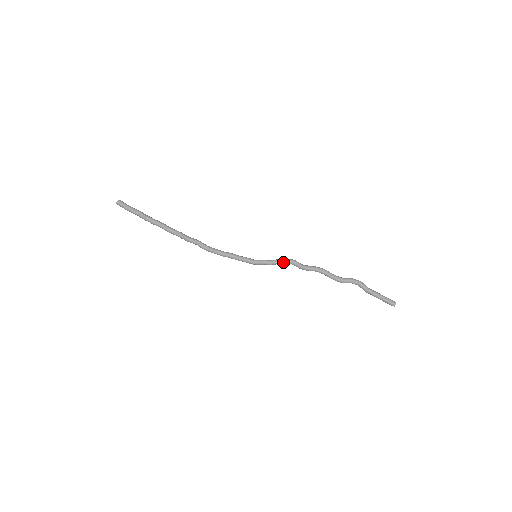
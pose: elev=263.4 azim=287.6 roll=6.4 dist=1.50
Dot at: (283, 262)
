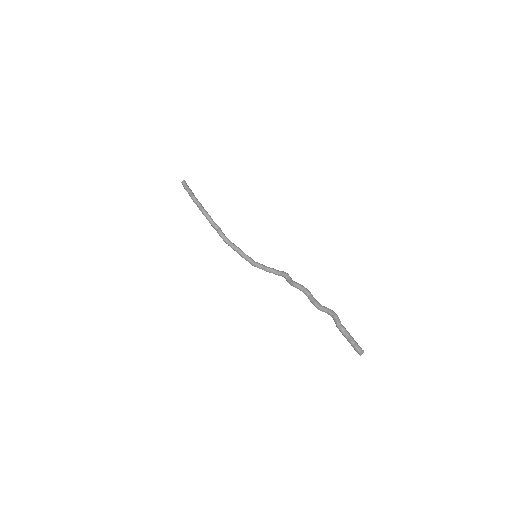
Dot at: (277, 272)
